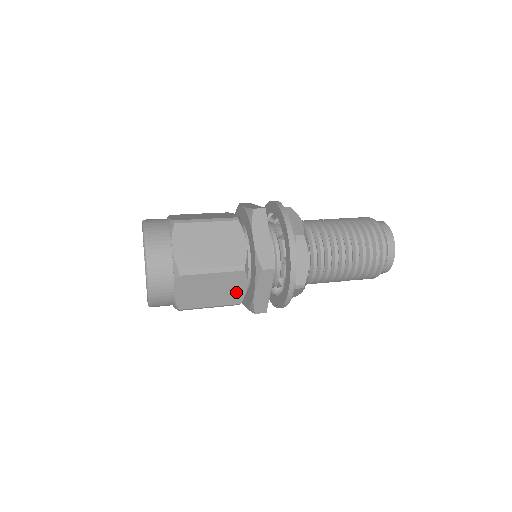
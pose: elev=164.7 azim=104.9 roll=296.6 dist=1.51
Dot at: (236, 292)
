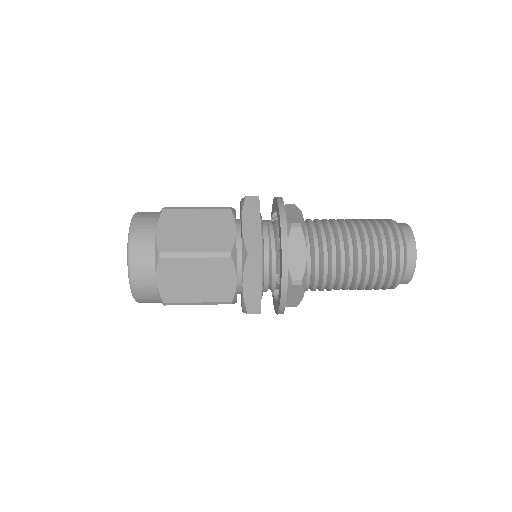
Dot at: (225, 285)
